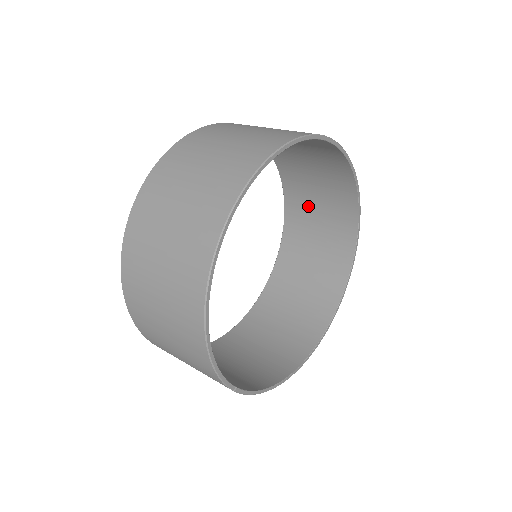
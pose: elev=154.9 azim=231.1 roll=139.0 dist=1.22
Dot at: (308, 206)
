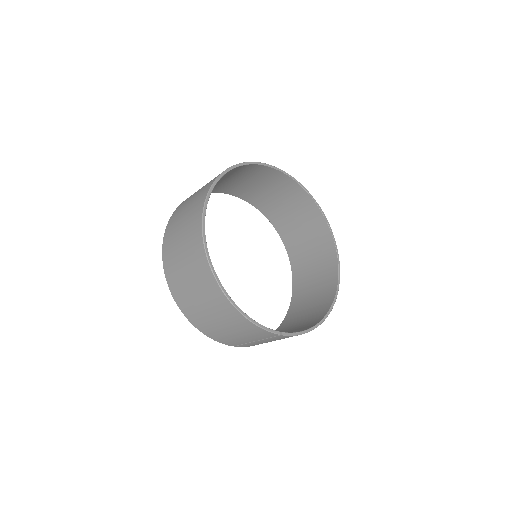
Dot at: (280, 210)
